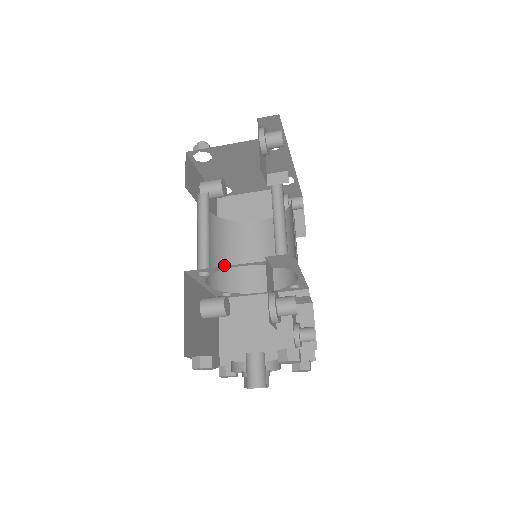
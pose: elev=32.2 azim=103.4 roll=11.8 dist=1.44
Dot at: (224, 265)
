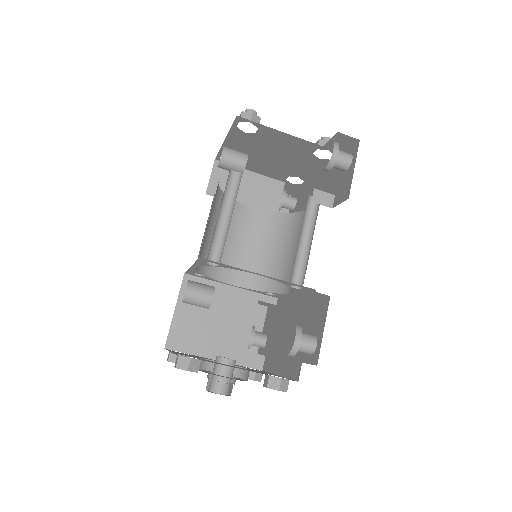
Dot at: (209, 244)
